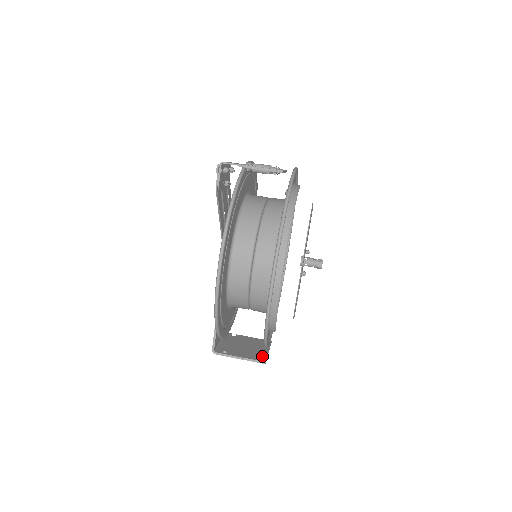
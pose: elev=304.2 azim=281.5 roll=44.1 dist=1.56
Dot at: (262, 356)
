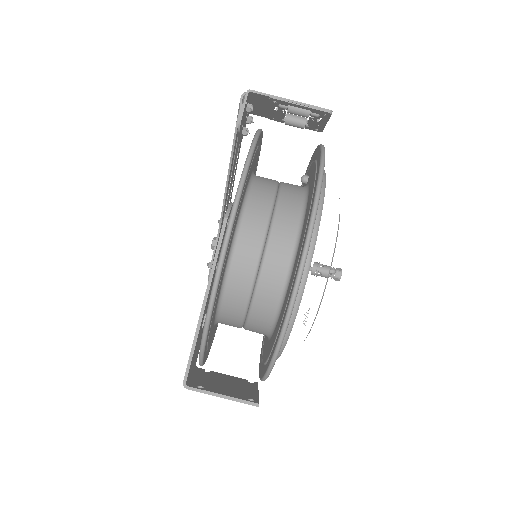
Dot at: (252, 397)
